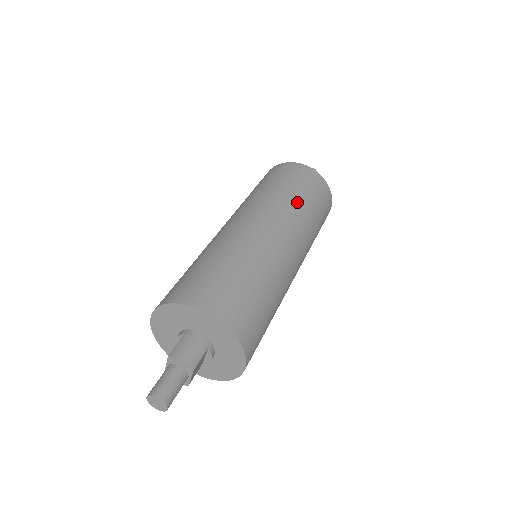
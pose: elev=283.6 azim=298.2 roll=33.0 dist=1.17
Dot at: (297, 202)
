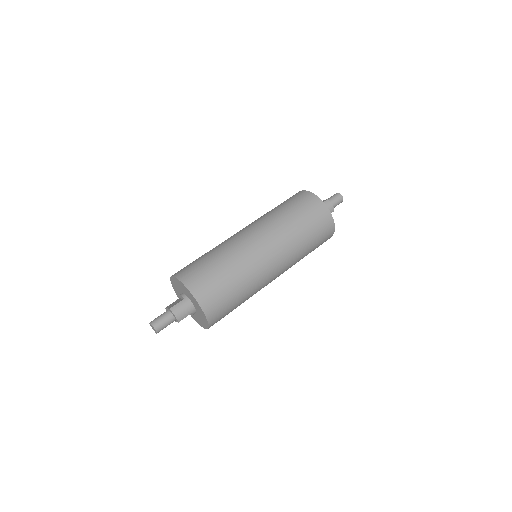
Dot at: (300, 241)
